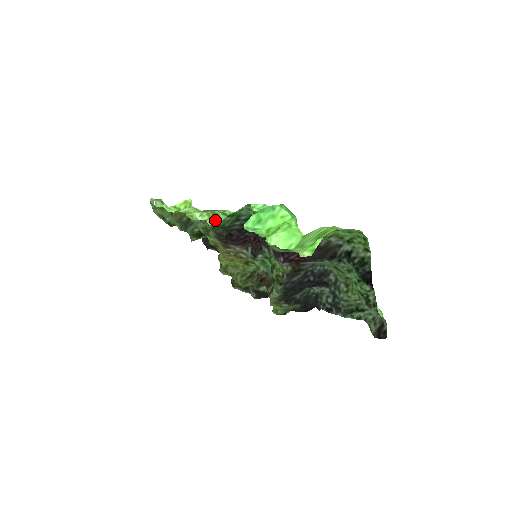
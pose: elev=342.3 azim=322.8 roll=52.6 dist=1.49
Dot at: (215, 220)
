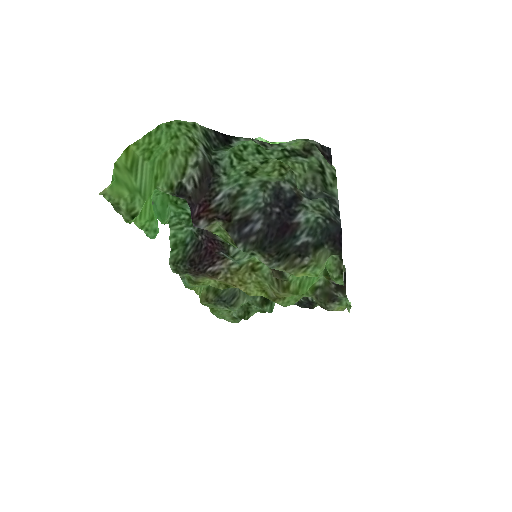
Dot at: occluded
